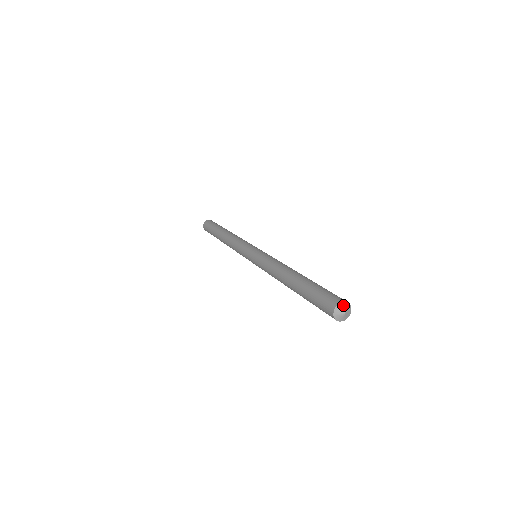
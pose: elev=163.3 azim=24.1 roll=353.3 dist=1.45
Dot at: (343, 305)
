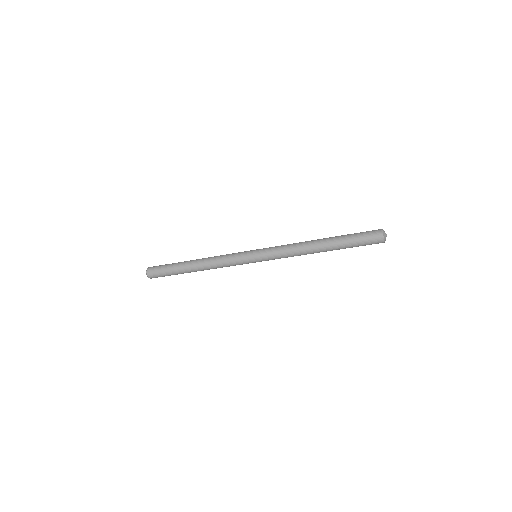
Dot at: occluded
